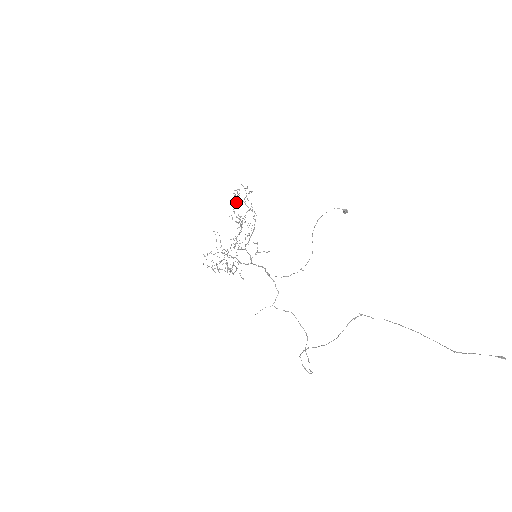
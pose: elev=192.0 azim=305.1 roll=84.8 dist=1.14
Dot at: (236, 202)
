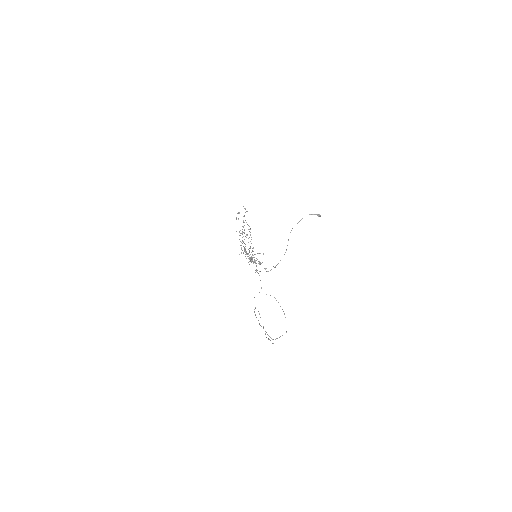
Dot at: occluded
